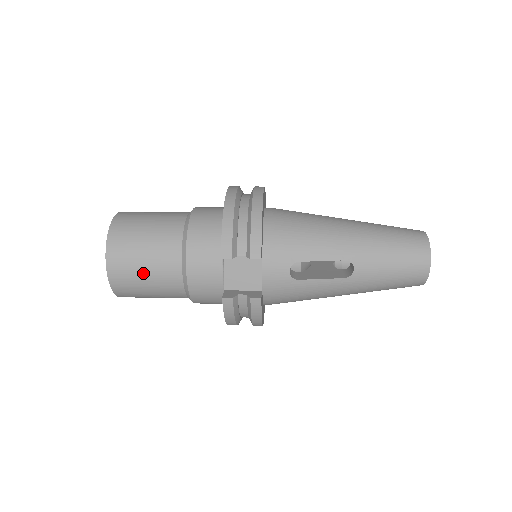
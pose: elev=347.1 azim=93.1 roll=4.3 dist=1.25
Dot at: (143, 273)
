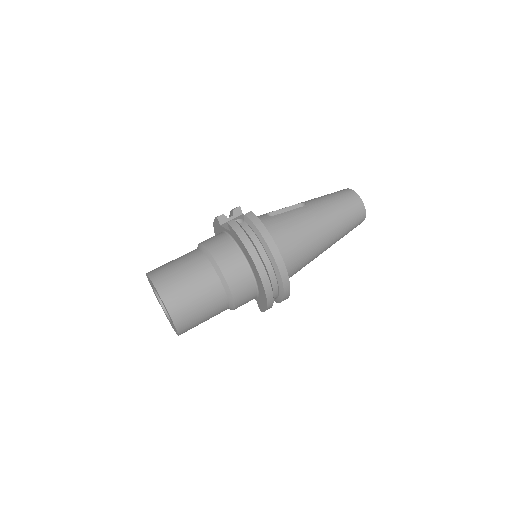
Dot at: occluded
